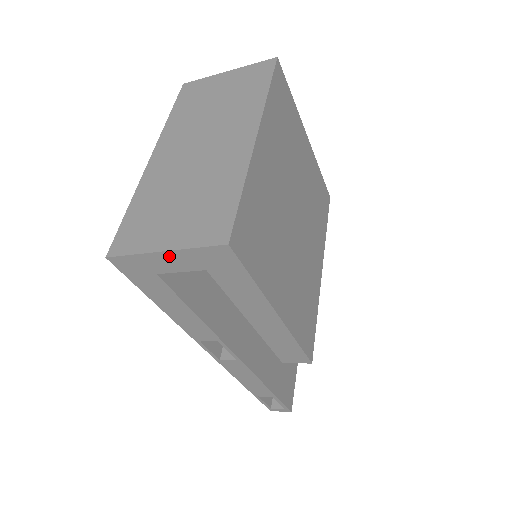
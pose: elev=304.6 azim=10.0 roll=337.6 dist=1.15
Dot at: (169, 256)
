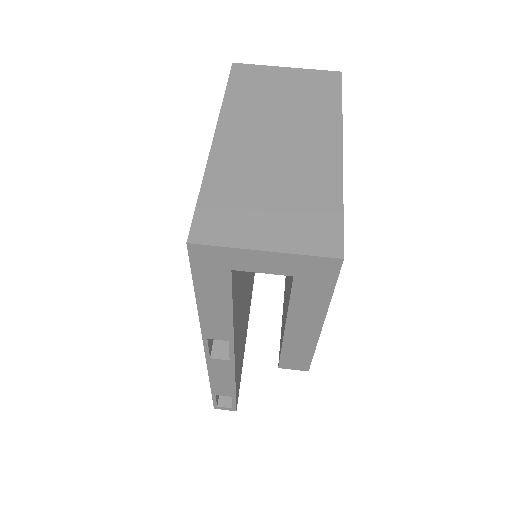
Dot at: (266, 256)
